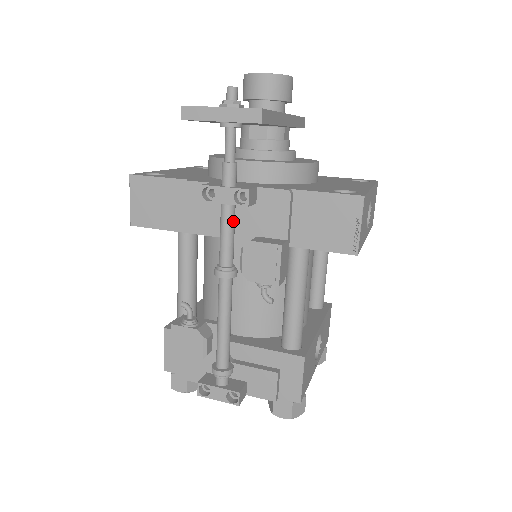
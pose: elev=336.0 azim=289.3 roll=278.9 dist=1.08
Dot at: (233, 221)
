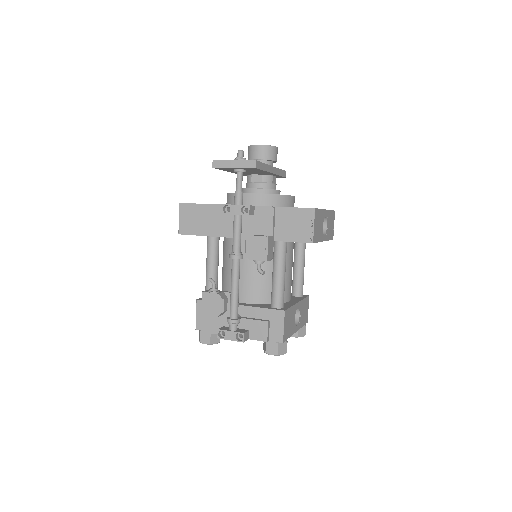
Dot at: (241, 225)
